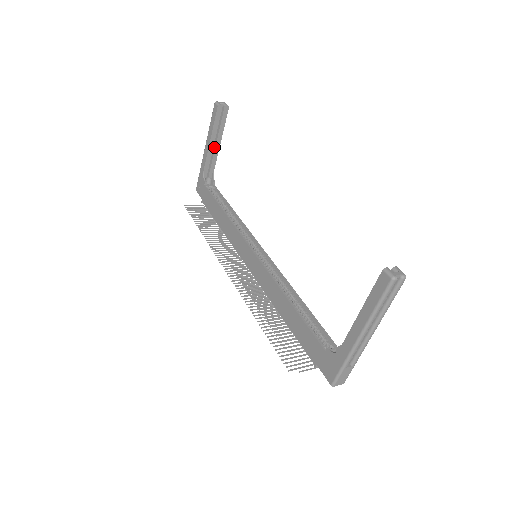
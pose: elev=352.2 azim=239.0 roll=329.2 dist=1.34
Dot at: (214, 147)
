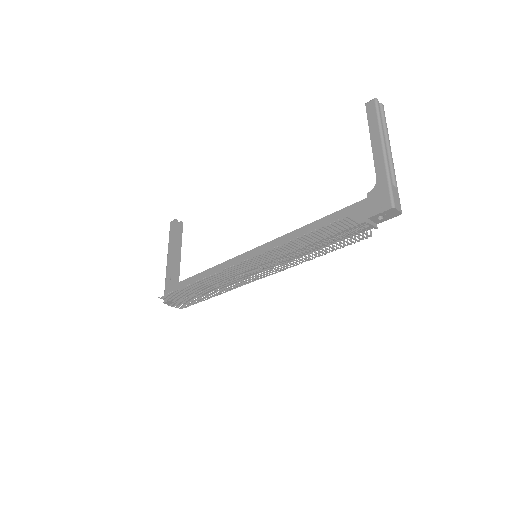
Dot at: (176, 256)
